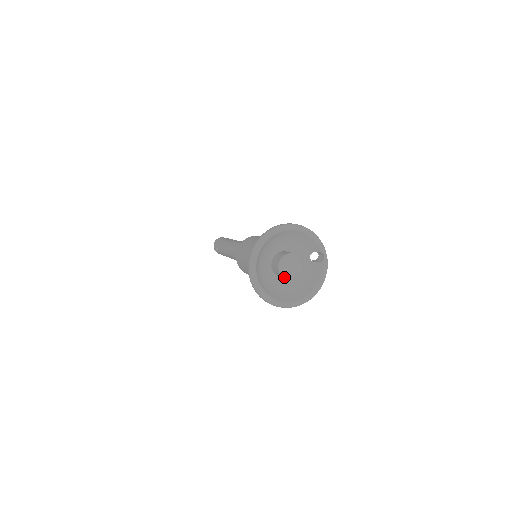
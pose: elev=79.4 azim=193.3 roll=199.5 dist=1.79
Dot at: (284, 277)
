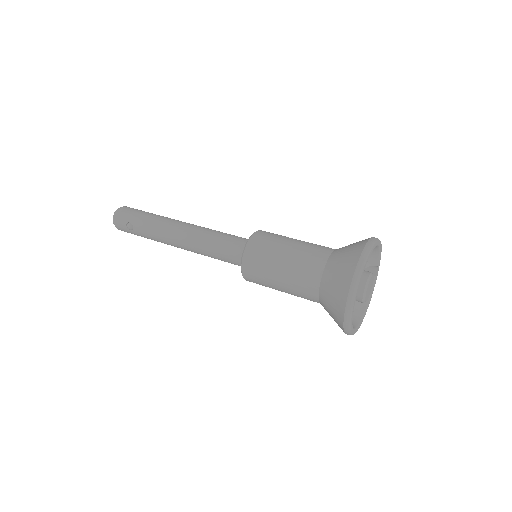
Dot at: (364, 301)
